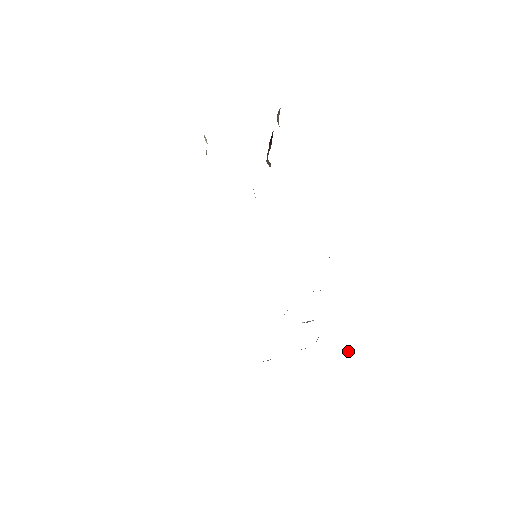
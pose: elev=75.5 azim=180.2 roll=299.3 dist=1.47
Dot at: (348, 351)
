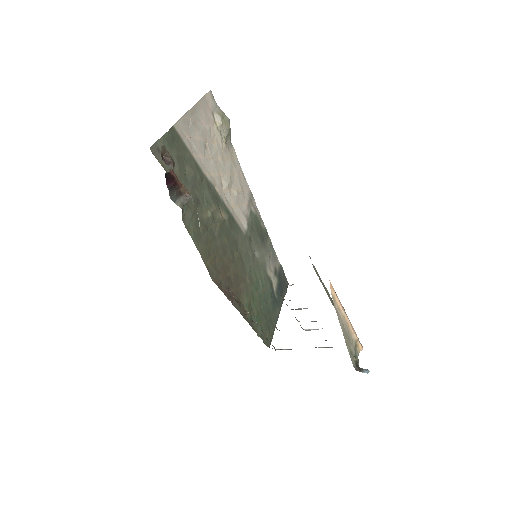
Dot at: (359, 370)
